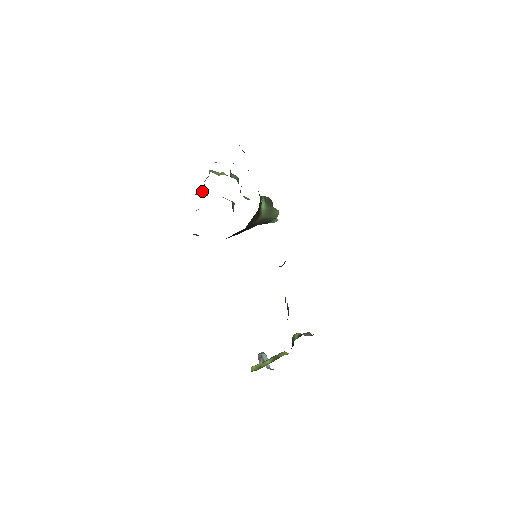
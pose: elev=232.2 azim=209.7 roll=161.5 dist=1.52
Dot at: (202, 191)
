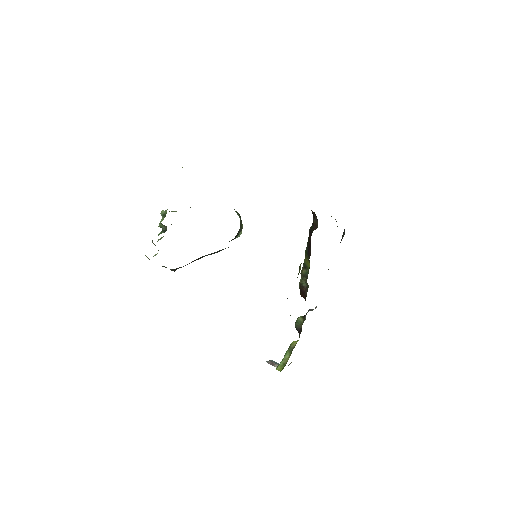
Dot at: (161, 232)
